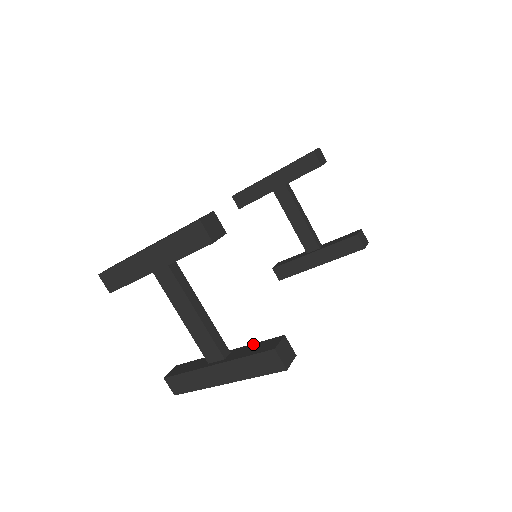
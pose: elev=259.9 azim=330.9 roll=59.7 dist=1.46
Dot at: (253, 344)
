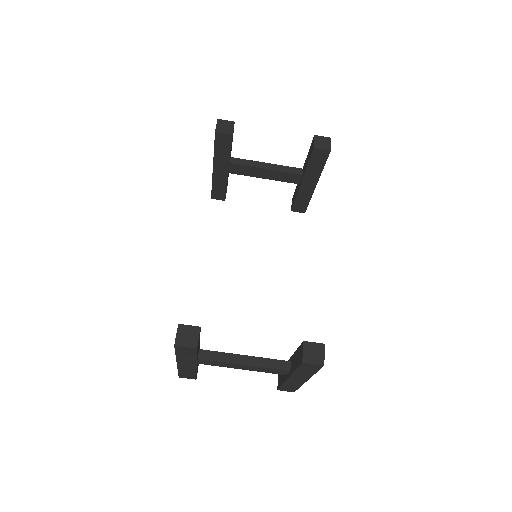
Dot at: (295, 352)
